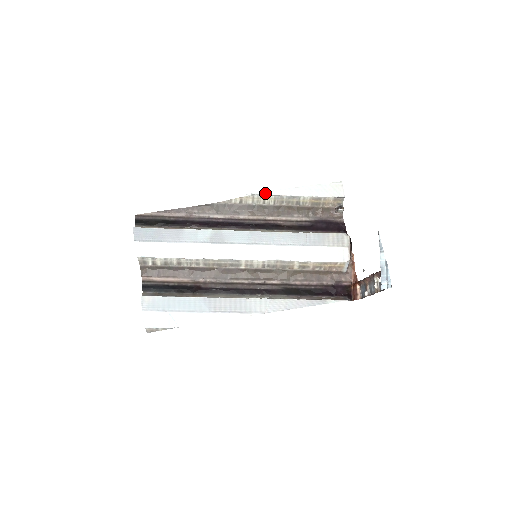
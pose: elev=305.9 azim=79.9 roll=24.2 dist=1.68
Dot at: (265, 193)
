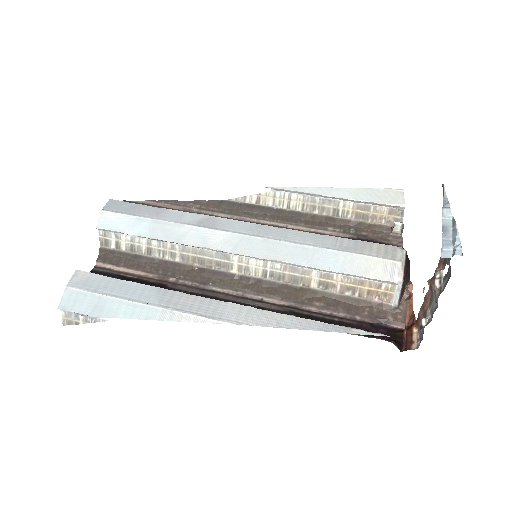
Dot at: (290, 189)
